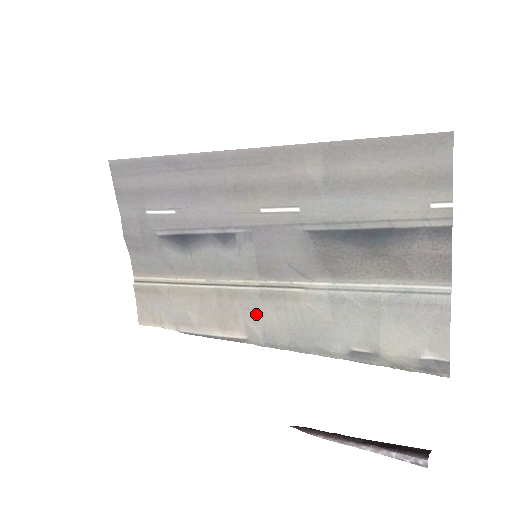
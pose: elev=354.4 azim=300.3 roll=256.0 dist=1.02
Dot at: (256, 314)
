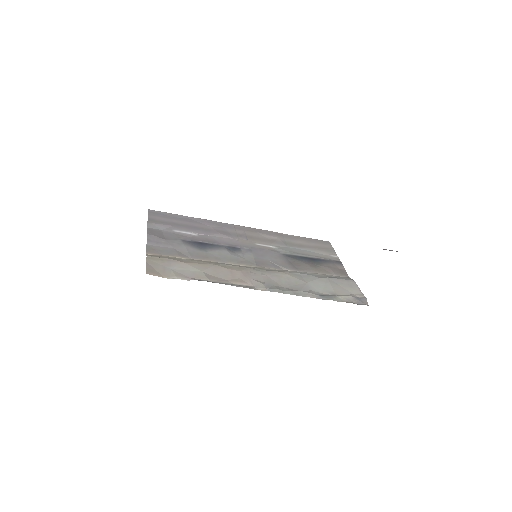
Dot at: (259, 277)
